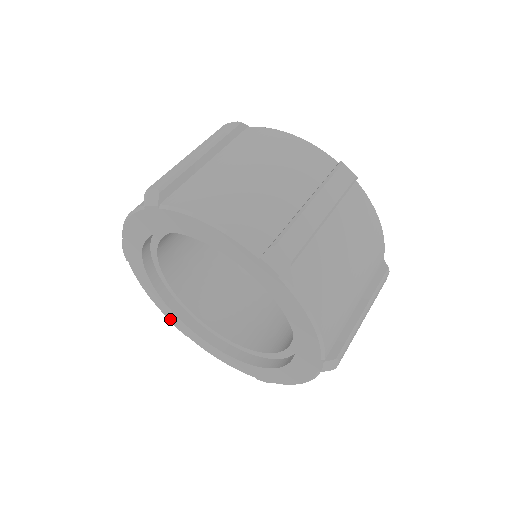
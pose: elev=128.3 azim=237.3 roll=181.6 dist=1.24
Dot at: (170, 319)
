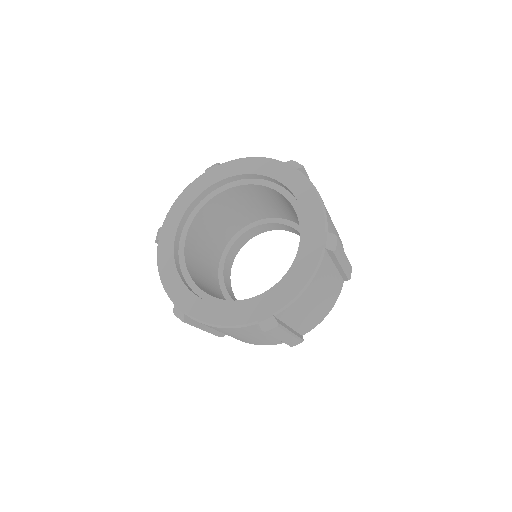
Dot at: (174, 298)
